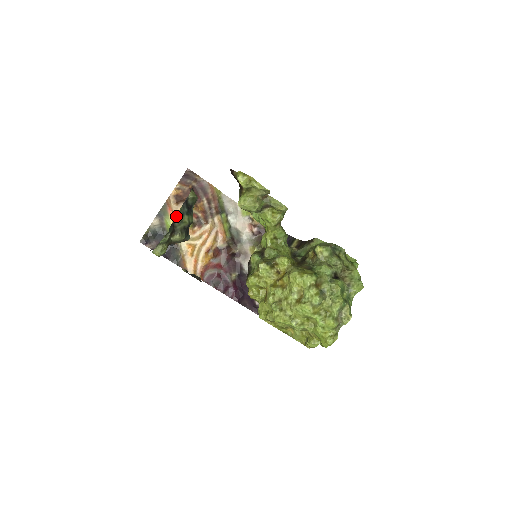
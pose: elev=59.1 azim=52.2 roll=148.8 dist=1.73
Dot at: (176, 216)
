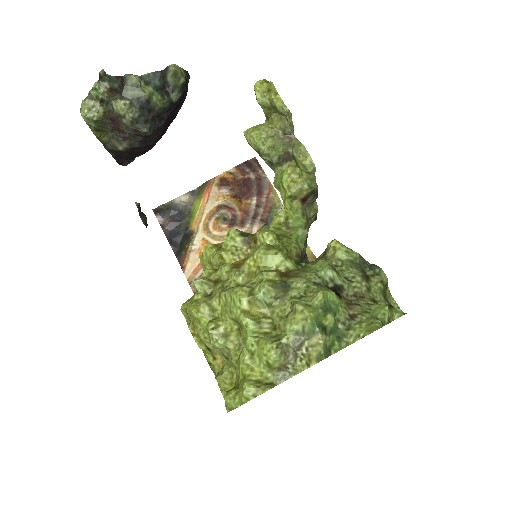
Dot at: occluded
